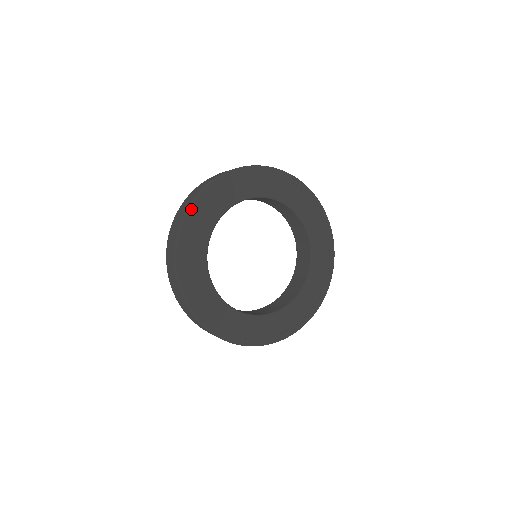
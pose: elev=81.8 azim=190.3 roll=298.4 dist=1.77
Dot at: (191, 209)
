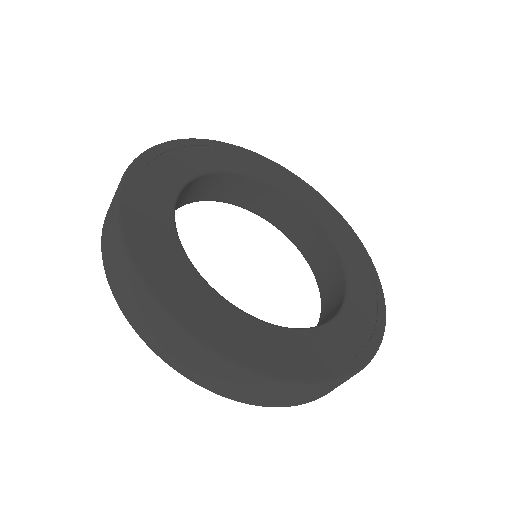
Dot at: (126, 234)
